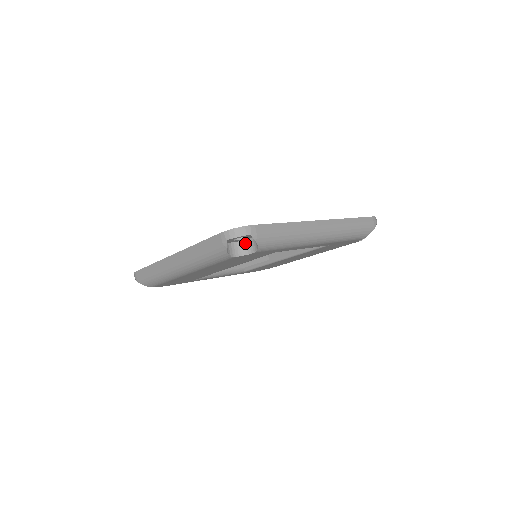
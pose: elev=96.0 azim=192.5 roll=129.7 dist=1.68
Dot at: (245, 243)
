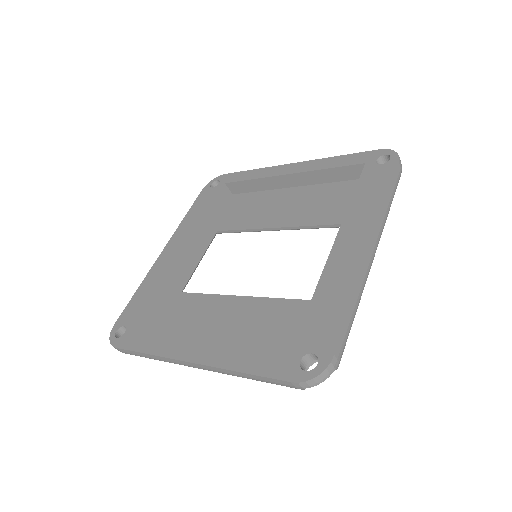
Dot at: occluded
